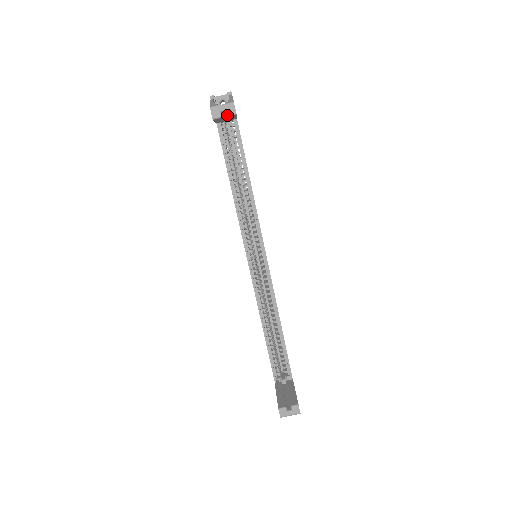
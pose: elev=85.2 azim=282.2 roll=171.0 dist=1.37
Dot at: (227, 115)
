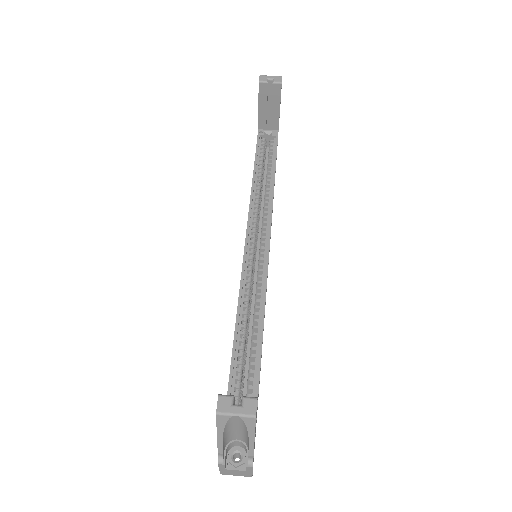
Dot at: (273, 82)
